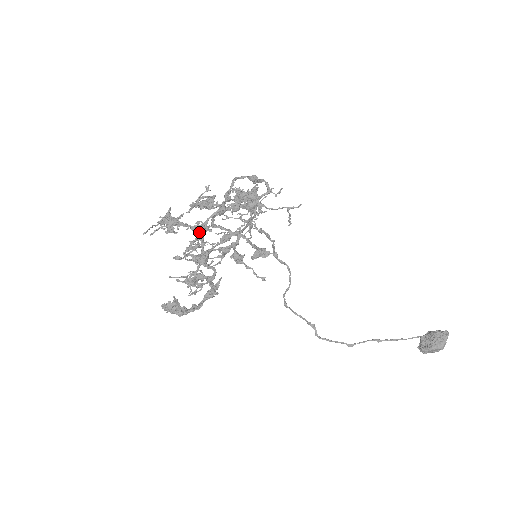
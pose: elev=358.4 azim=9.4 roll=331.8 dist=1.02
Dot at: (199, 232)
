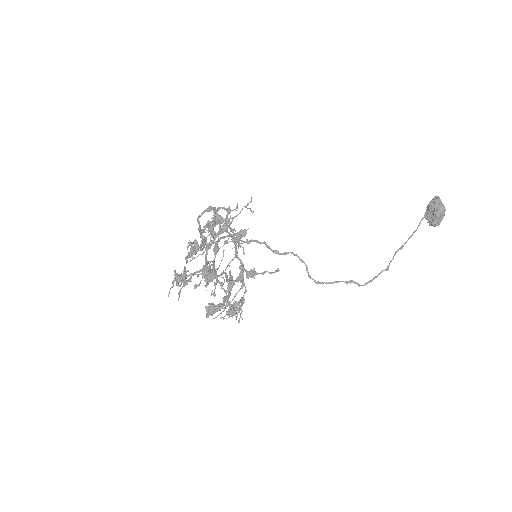
Dot at: (206, 271)
